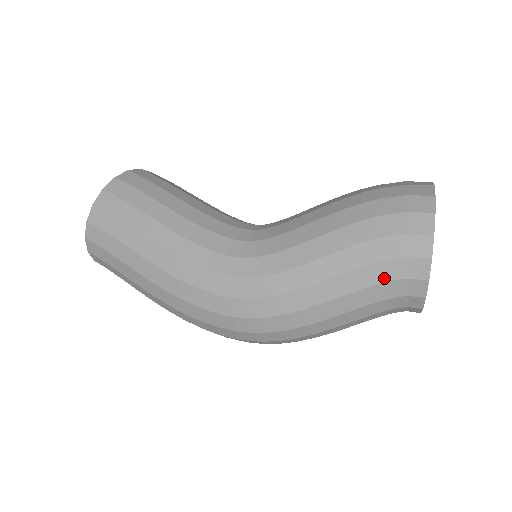
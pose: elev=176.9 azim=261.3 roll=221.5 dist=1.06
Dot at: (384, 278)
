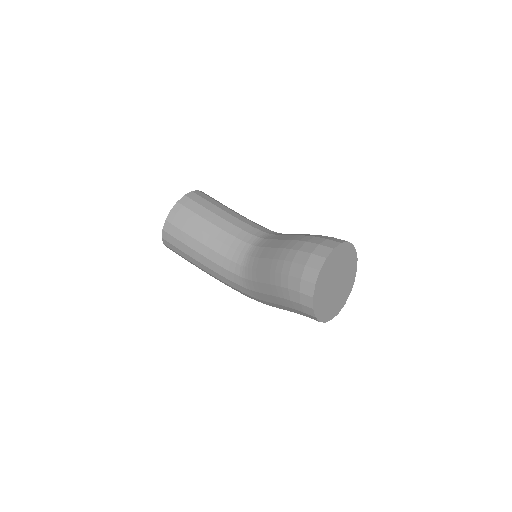
Dot at: occluded
